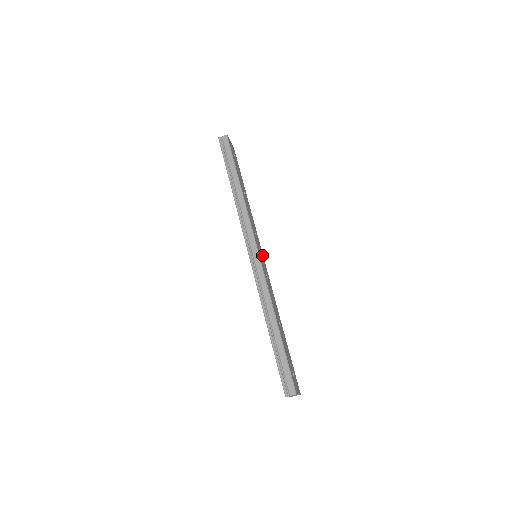
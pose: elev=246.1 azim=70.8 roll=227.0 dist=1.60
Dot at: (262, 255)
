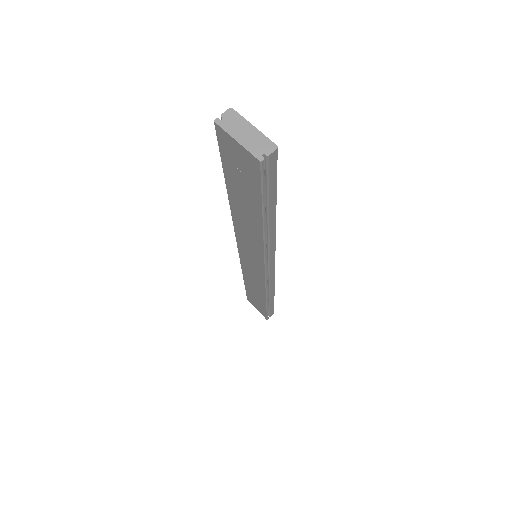
Dot at: occluded
